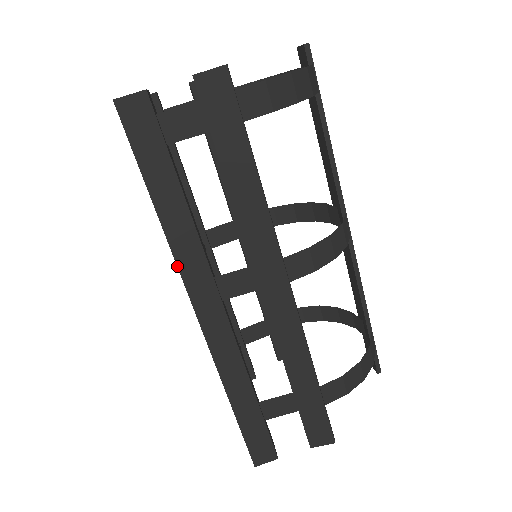
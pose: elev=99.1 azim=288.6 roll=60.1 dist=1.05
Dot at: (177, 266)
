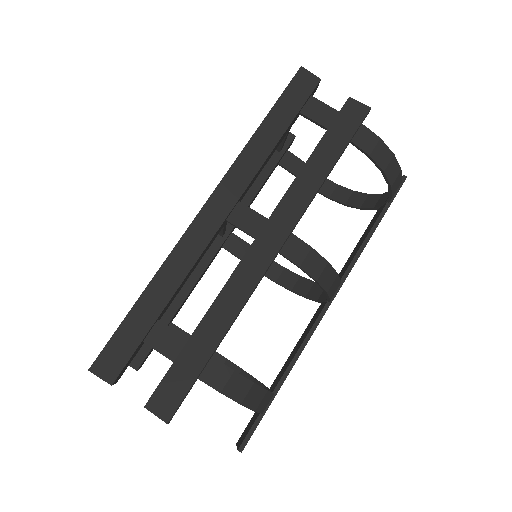
Dot at: (231, 167)
